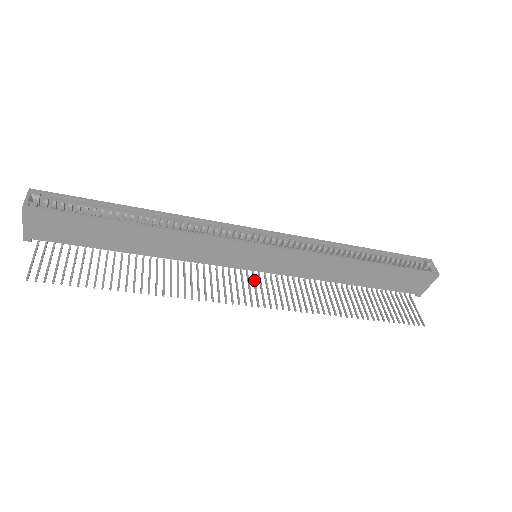
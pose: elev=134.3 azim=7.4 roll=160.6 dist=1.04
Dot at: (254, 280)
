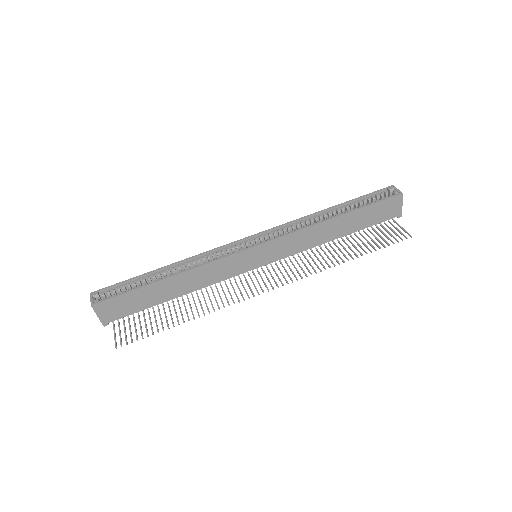
Dot at: (264, 273)
